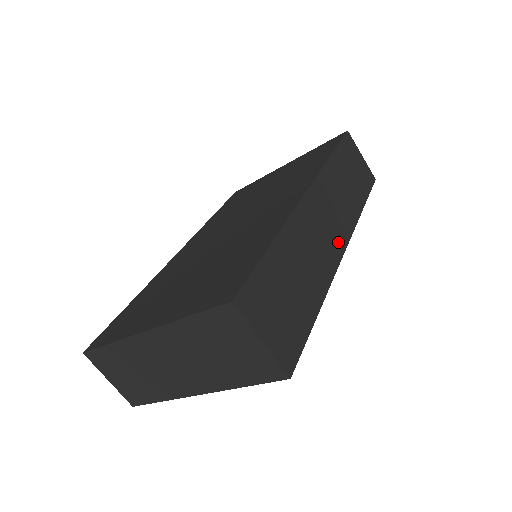
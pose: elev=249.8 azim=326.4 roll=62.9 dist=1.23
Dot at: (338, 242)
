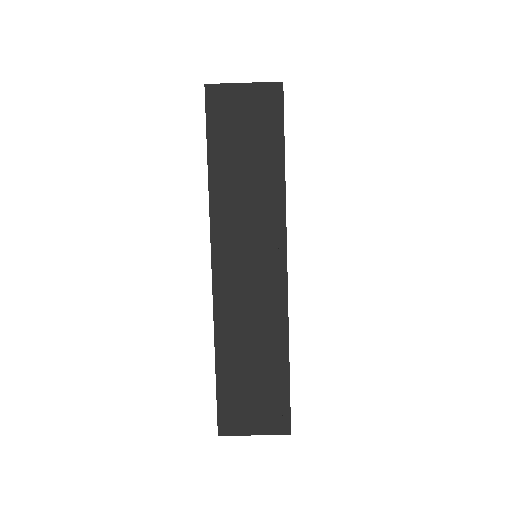
Dot at: (274, 269)
